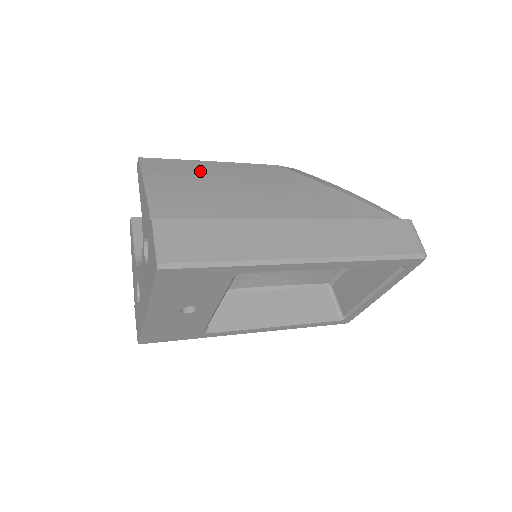
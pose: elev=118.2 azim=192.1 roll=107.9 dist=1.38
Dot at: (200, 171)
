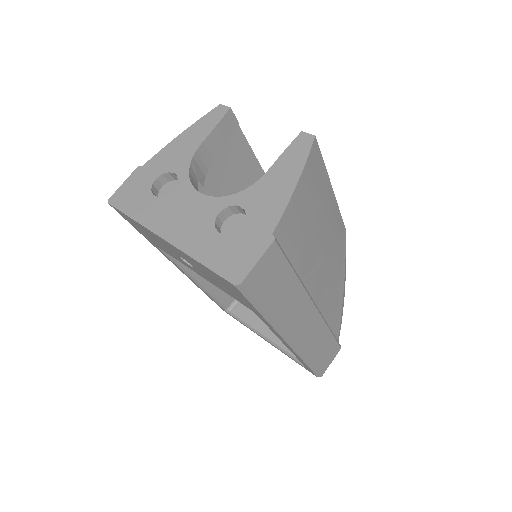
Dot at: (323, 198)
